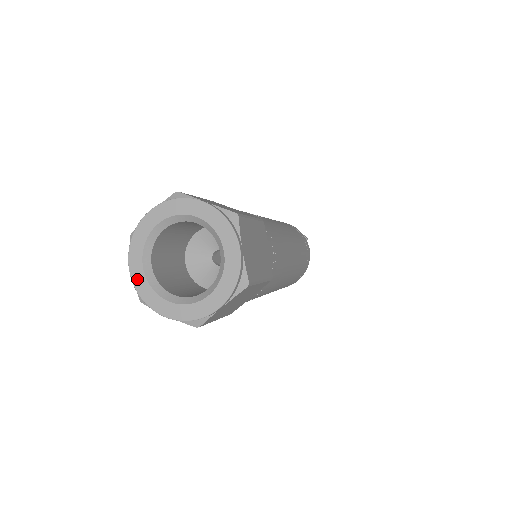
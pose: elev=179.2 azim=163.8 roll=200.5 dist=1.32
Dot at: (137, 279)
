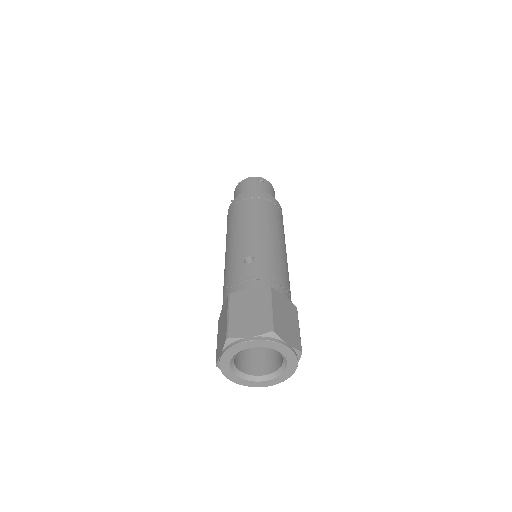
Dot at: (239, 382)
